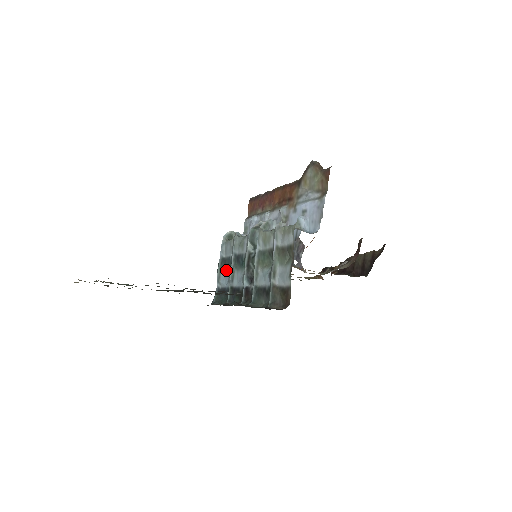
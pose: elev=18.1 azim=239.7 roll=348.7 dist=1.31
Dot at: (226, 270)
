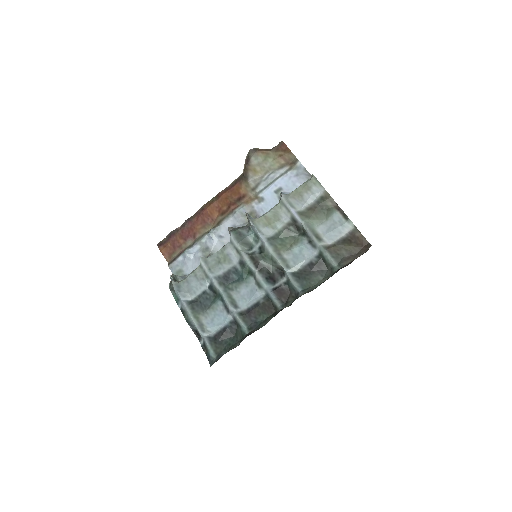
Dot at: (210, 308)
